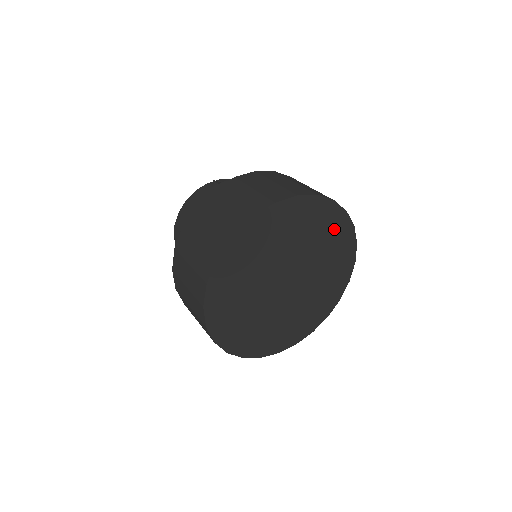
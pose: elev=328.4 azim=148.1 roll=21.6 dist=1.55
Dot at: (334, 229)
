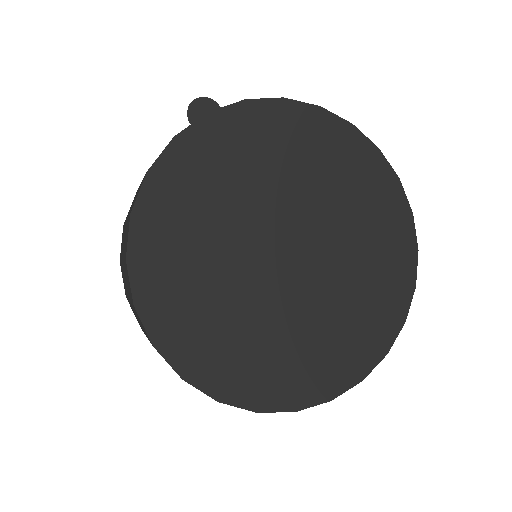
Dot at: (363, 175)
